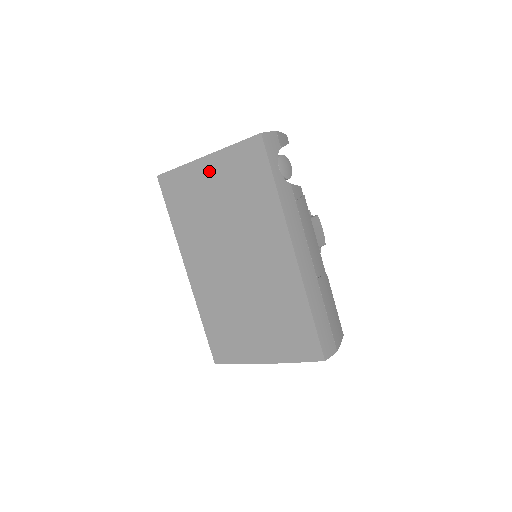
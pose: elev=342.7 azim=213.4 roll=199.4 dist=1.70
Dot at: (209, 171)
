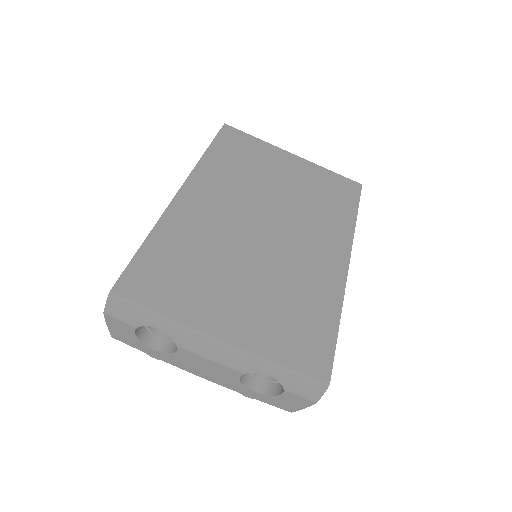
Dot at: (292, 163)
